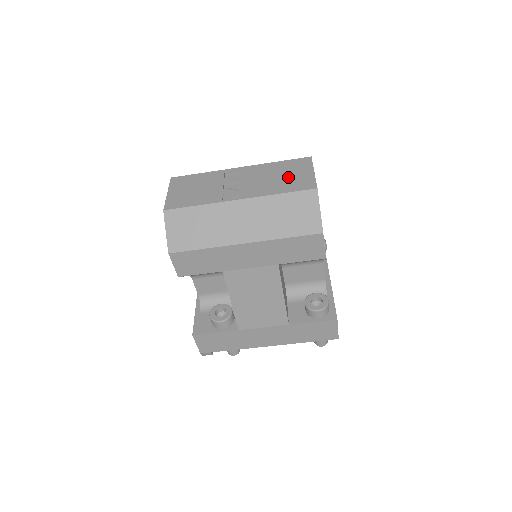
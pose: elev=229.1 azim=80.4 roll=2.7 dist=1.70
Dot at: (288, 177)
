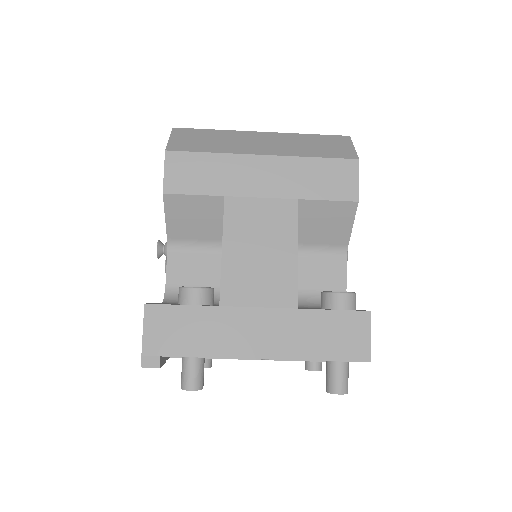
Dot at: occluded
